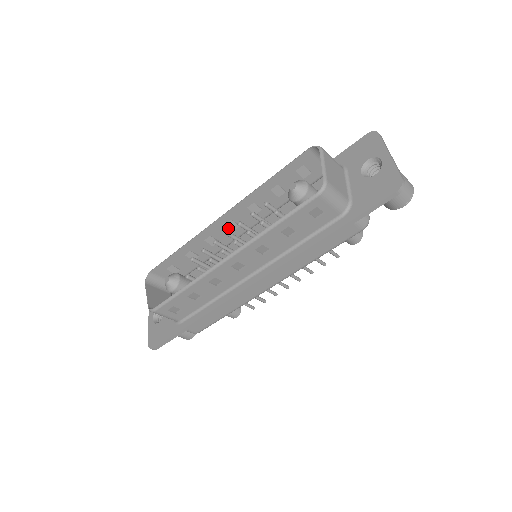
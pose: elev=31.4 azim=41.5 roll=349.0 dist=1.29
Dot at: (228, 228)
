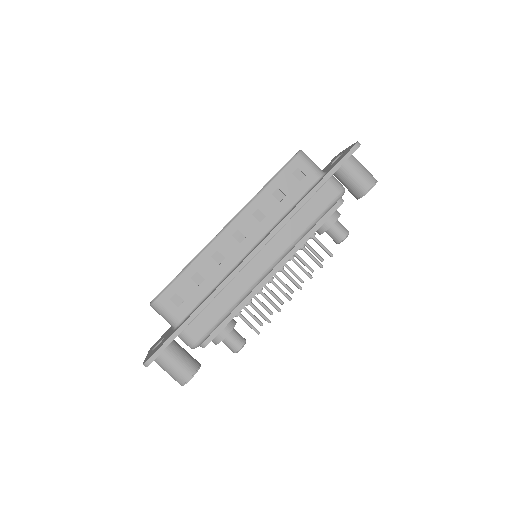
Dot at: occluded
